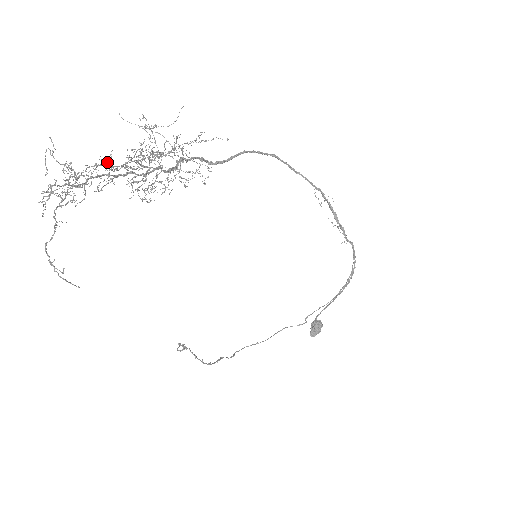
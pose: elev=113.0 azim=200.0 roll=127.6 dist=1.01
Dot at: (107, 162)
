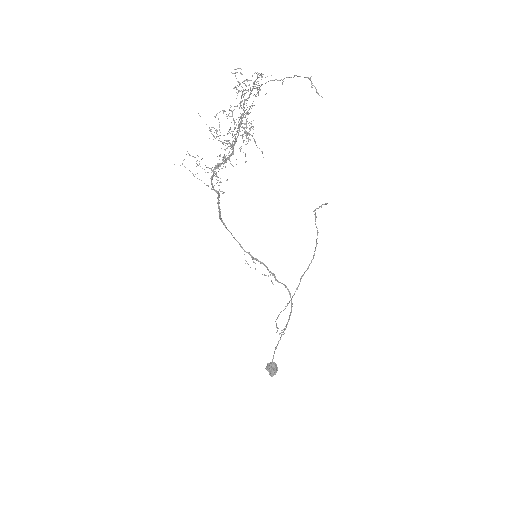
Dot at: (233, 110)
